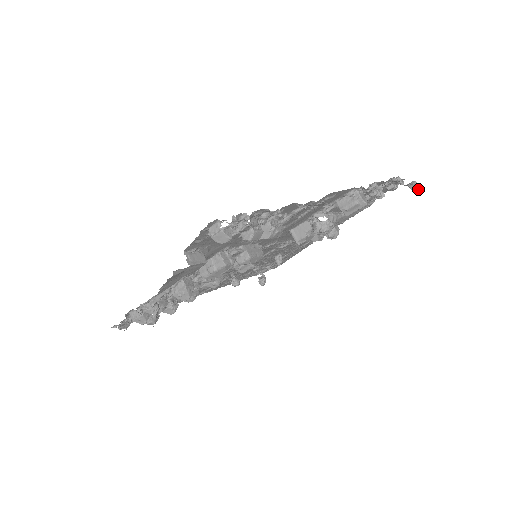
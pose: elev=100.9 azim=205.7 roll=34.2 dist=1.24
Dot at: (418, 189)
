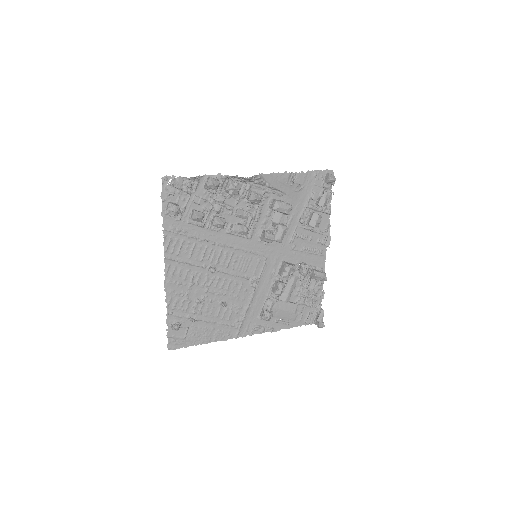
Dot at: (322, 327)
